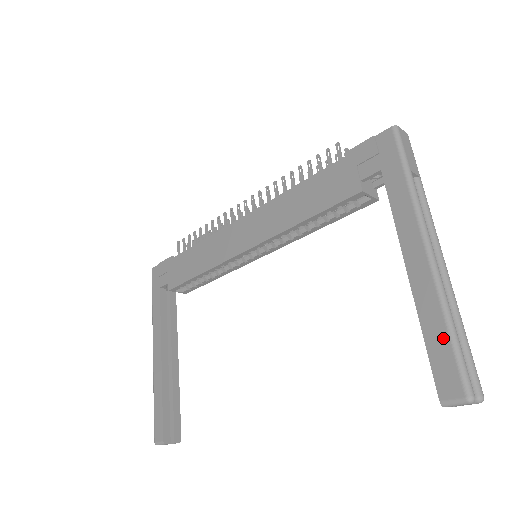
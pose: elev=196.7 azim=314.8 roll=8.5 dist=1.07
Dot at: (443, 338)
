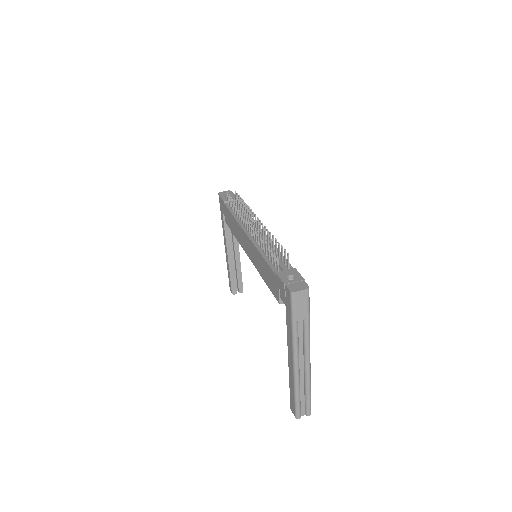
Dot at: (293, 395)
